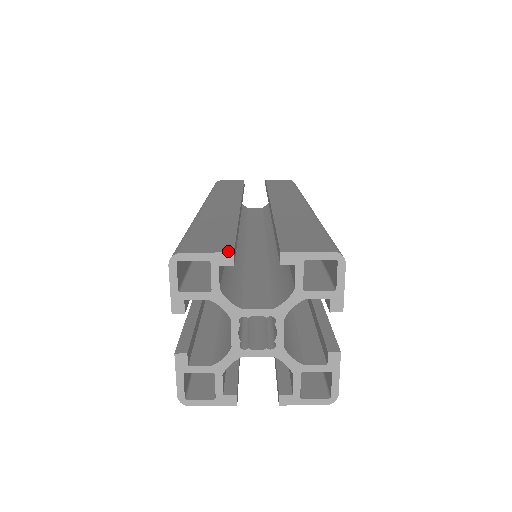
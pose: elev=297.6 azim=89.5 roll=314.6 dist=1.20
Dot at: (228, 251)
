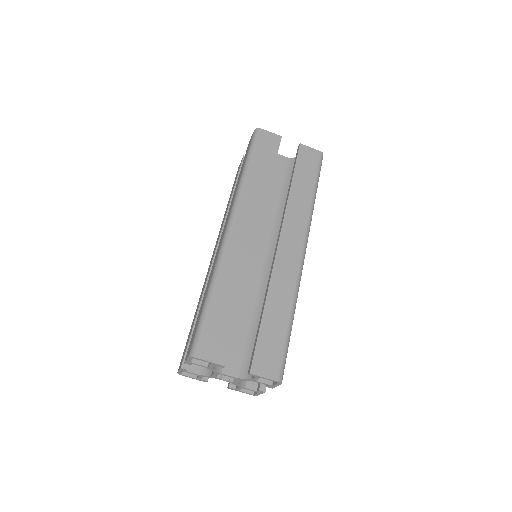
Dot at: (222, 363)
